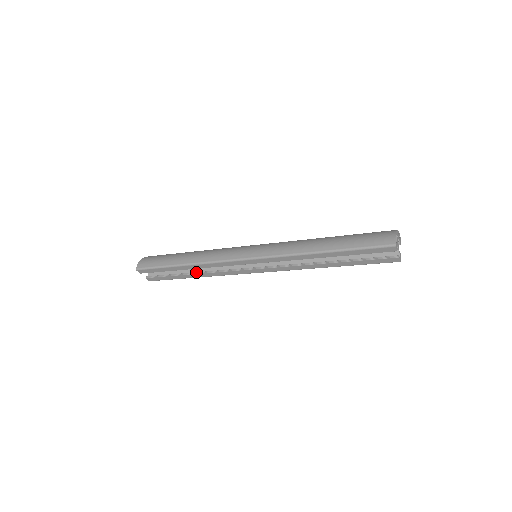
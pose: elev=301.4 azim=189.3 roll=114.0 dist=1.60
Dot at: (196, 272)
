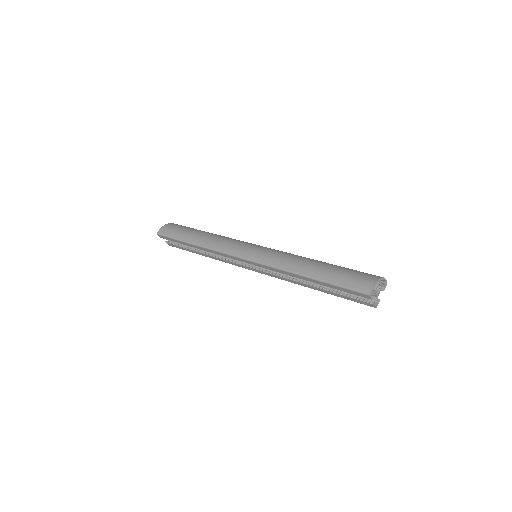
Dot at: (205, 252)
